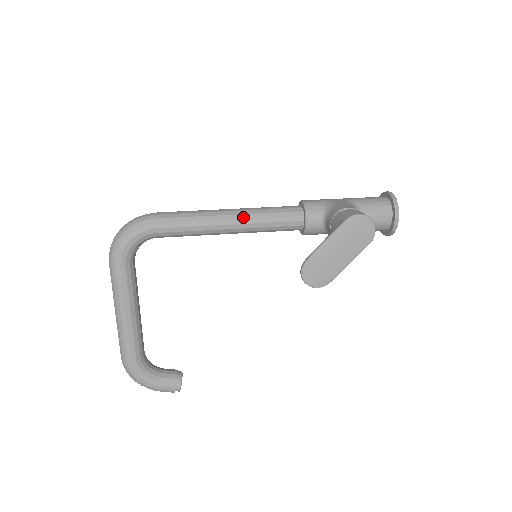
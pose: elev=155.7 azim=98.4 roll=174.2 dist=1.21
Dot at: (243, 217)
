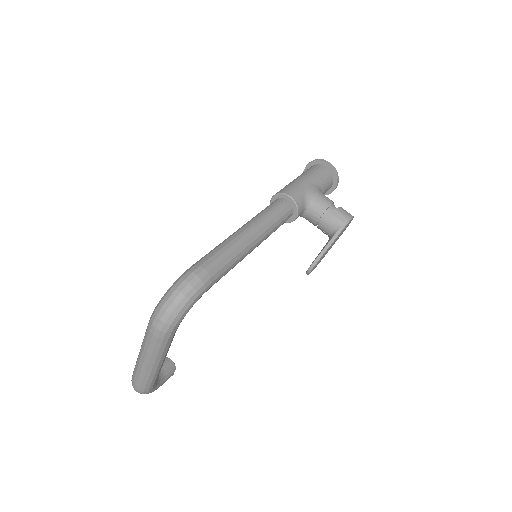
Dot at: (264, 236)
